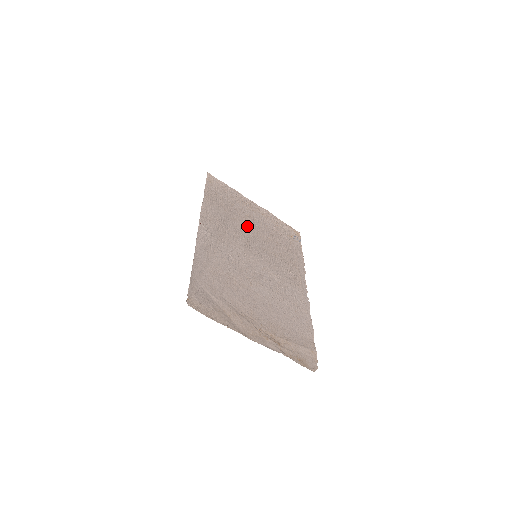
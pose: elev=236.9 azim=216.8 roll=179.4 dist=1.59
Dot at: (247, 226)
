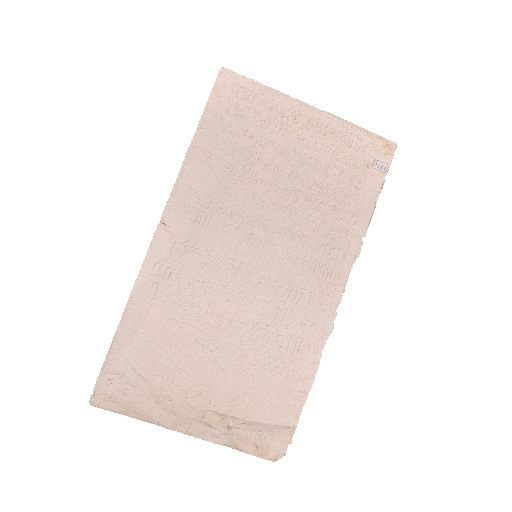
Dot at: (264, 185)
